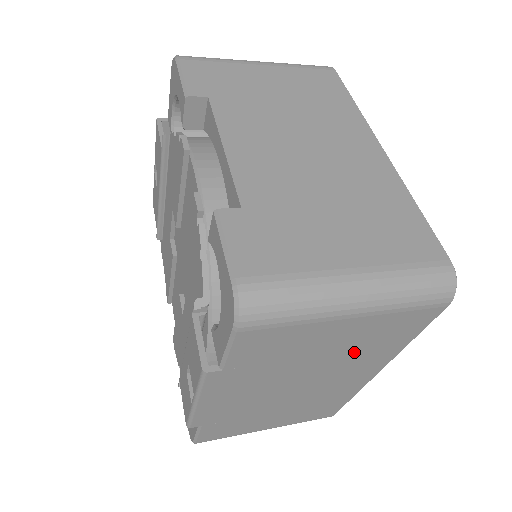
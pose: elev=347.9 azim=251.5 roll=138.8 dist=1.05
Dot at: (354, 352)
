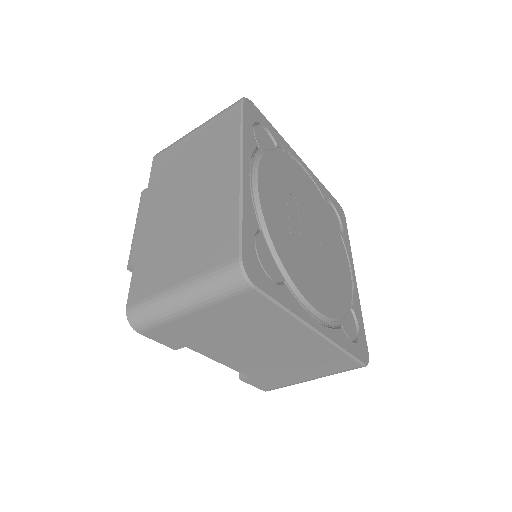
Dot at: (208, 153)
